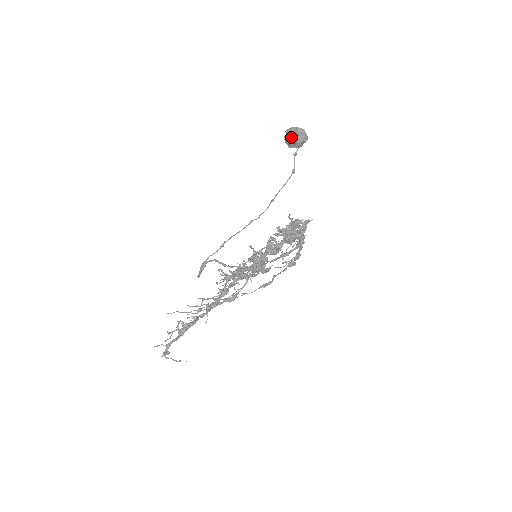
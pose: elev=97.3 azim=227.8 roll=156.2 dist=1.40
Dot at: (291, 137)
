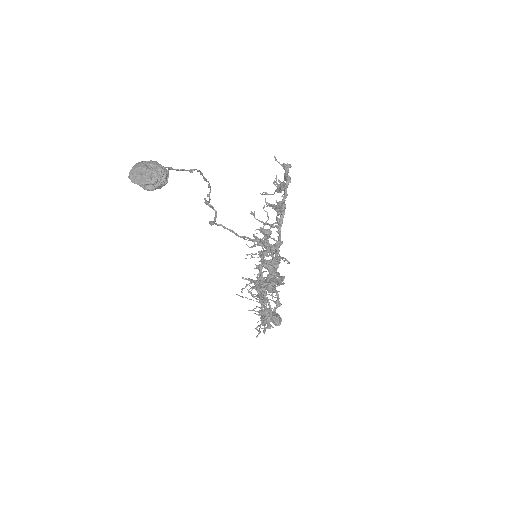
Dot at: occluded
